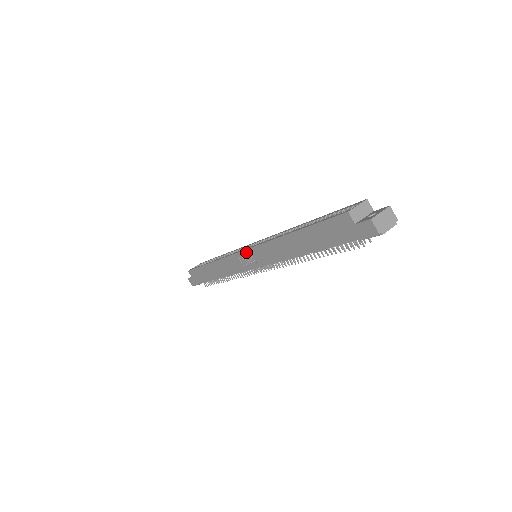
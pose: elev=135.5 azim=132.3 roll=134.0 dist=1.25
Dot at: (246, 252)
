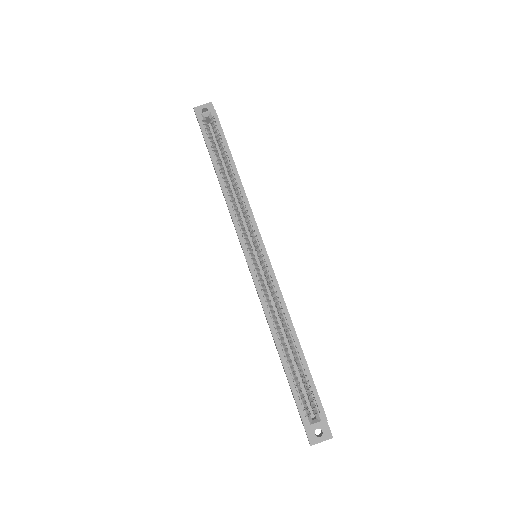
Dot at: (247, 262)
